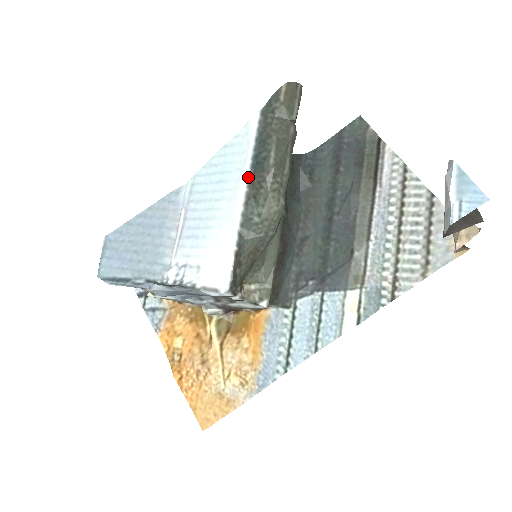
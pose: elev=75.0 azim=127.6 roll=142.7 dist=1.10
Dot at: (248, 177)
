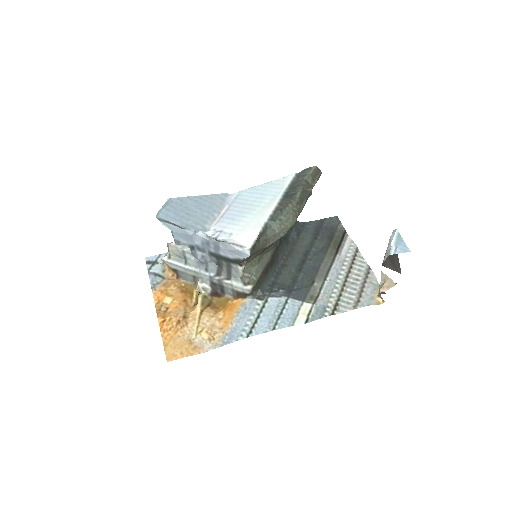
Dot at: (280, 200)
